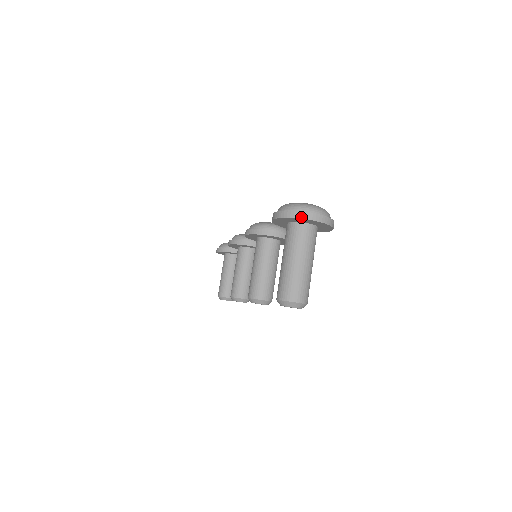
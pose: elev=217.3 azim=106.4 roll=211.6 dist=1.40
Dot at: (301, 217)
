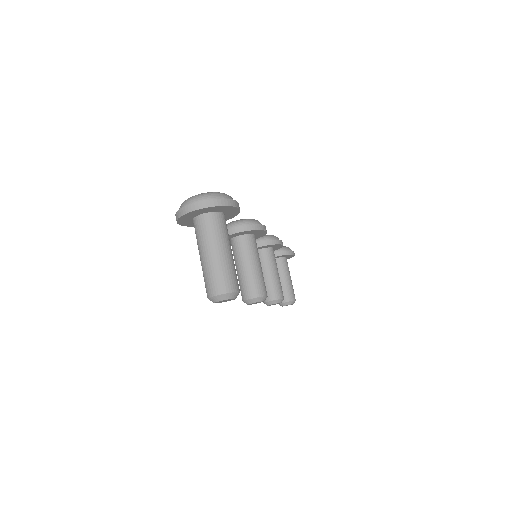
Dot at: (186, 212)
